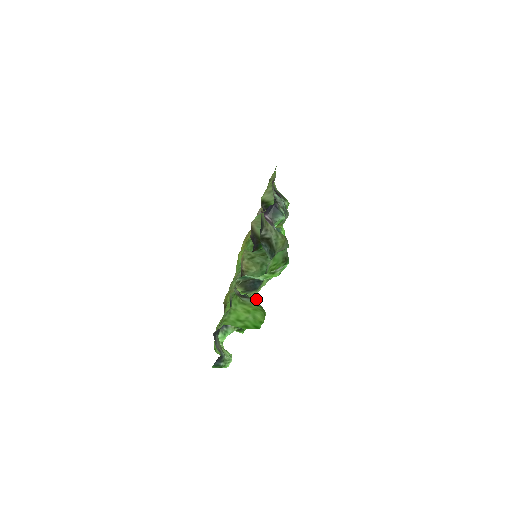
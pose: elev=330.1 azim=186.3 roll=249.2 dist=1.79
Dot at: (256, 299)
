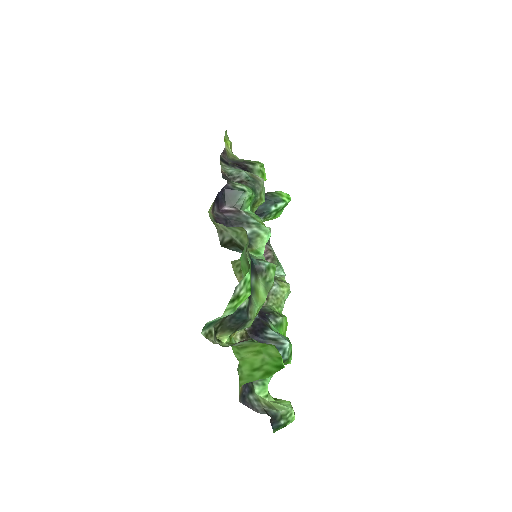
Dot at: (248, 338)
